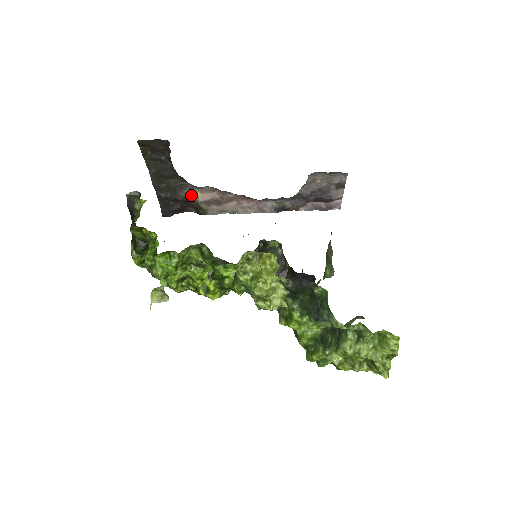
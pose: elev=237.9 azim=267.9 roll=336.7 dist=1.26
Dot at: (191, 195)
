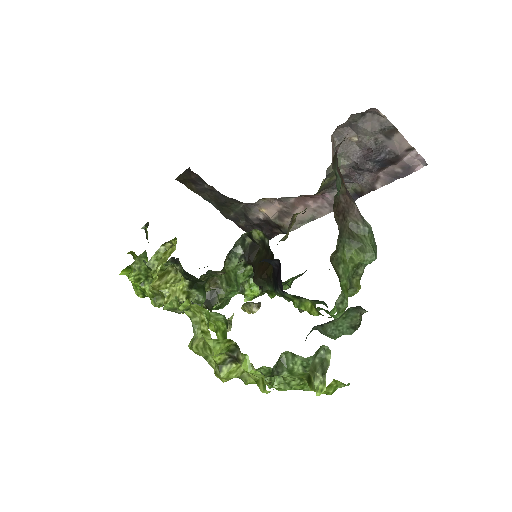
Dot at: (261, 215)
